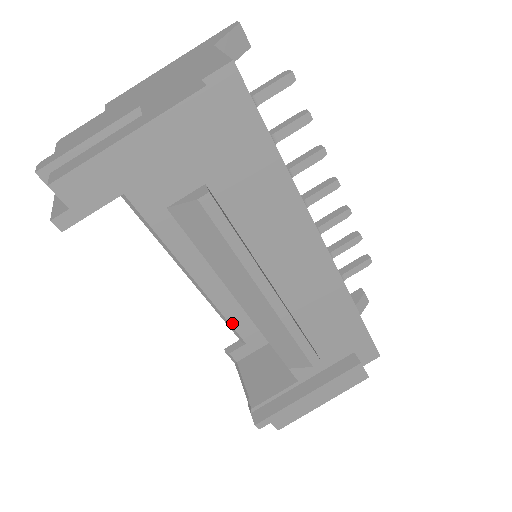
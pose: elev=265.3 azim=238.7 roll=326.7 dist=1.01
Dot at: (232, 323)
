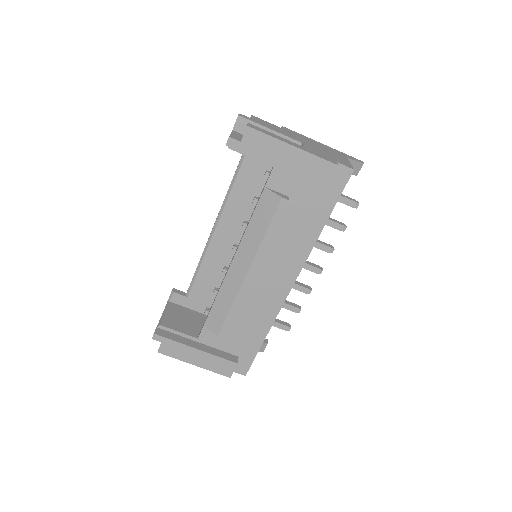
Dot at: (197, 278)
